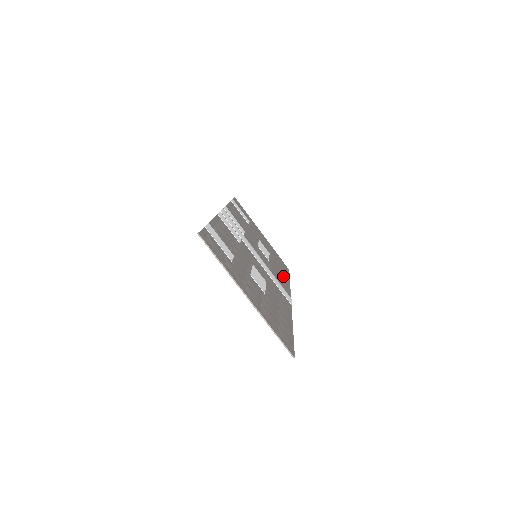
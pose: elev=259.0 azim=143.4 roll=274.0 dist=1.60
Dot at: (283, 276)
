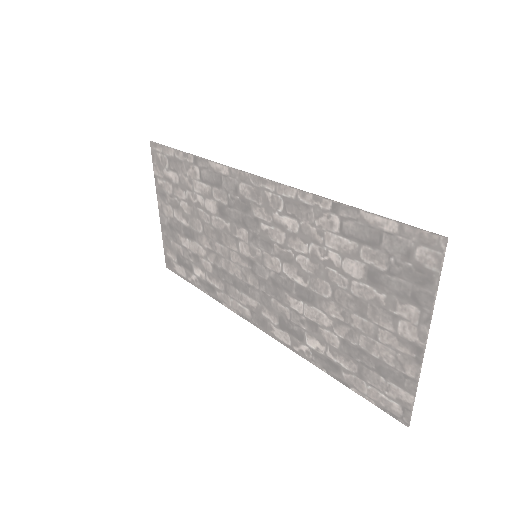
Dot at: (210, 282)
